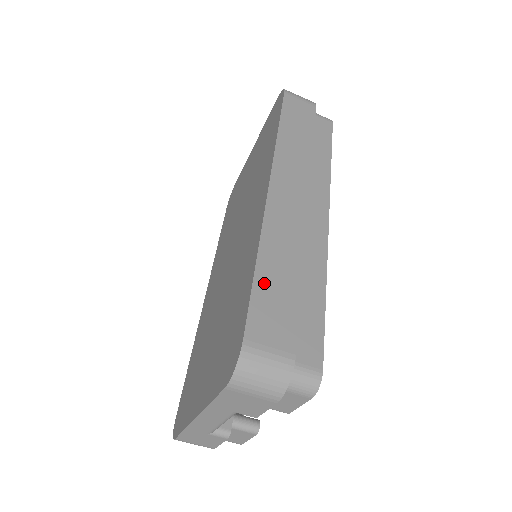
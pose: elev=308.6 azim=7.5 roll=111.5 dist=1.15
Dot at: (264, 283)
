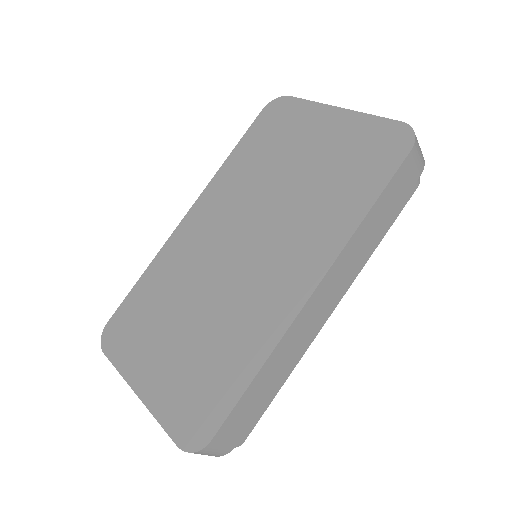
Dot at: (251, 392)
